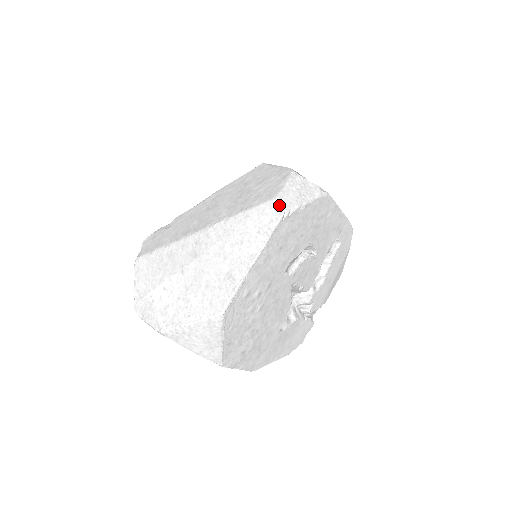
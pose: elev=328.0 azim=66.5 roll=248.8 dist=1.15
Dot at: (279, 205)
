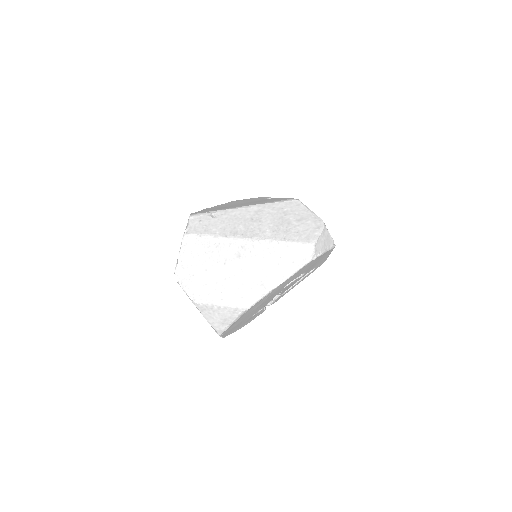
Dot at: (314, 250)
